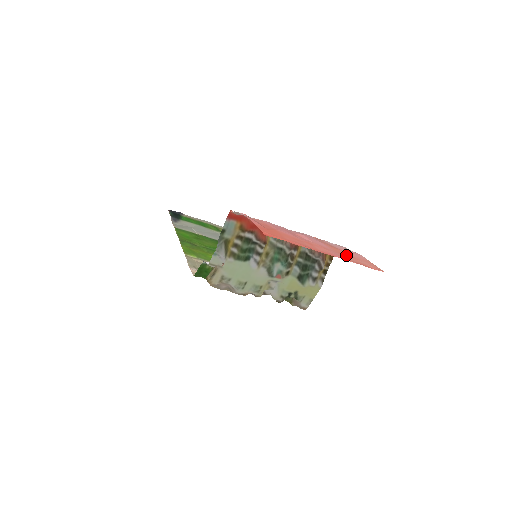
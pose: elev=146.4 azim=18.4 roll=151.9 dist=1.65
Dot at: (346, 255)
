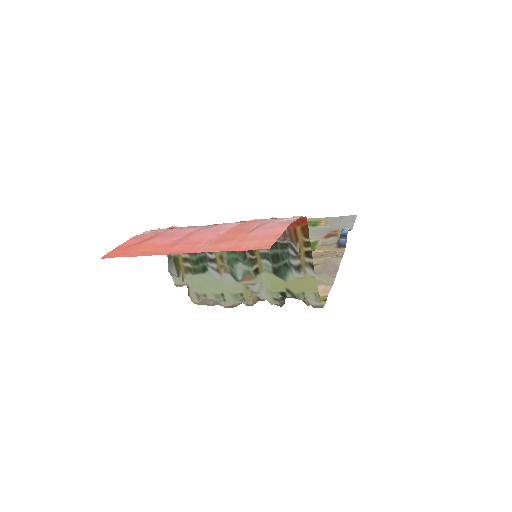
Dot at: (228, 240)
